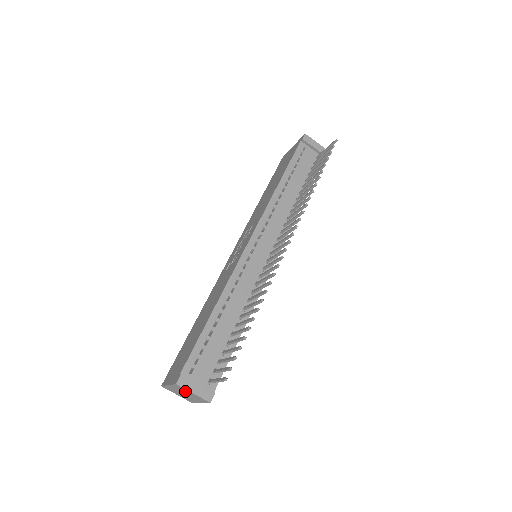
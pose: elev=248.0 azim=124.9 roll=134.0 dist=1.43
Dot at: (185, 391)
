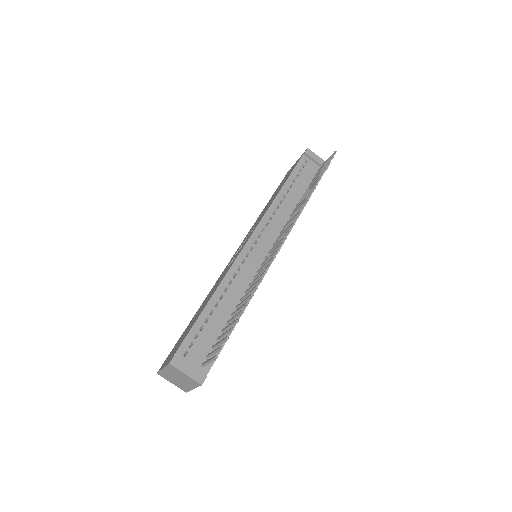
Dot at: (178, 373)
